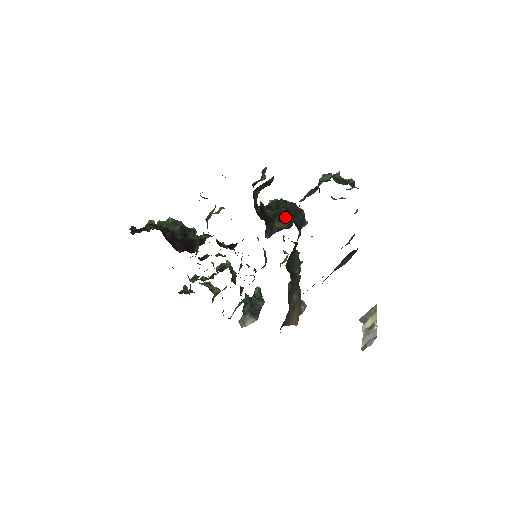
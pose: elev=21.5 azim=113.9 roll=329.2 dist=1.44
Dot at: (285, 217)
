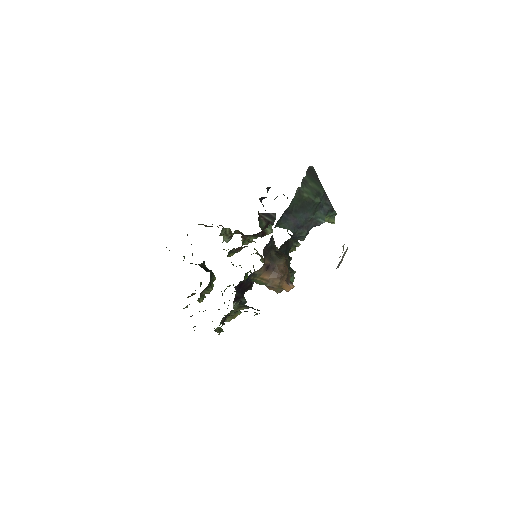
Dot at: occluded
